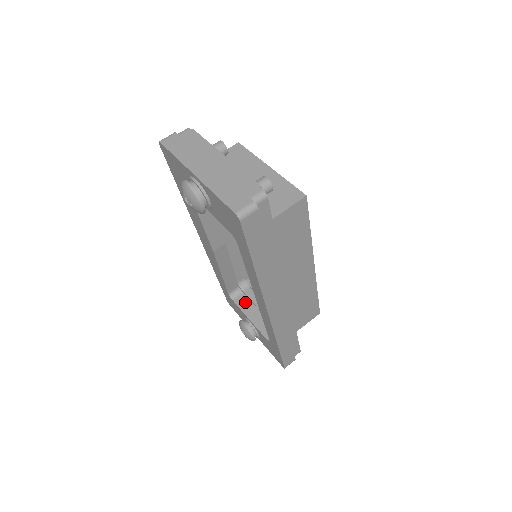
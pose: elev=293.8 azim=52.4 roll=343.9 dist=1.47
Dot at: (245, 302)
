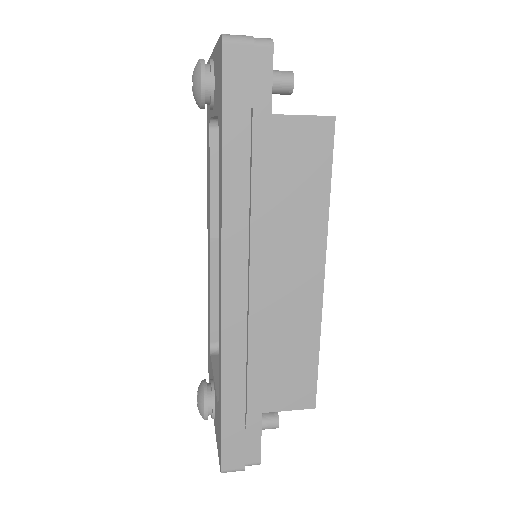
Dot at: occluded
